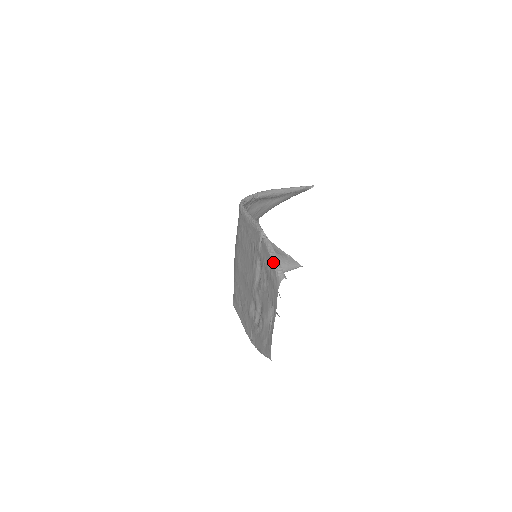
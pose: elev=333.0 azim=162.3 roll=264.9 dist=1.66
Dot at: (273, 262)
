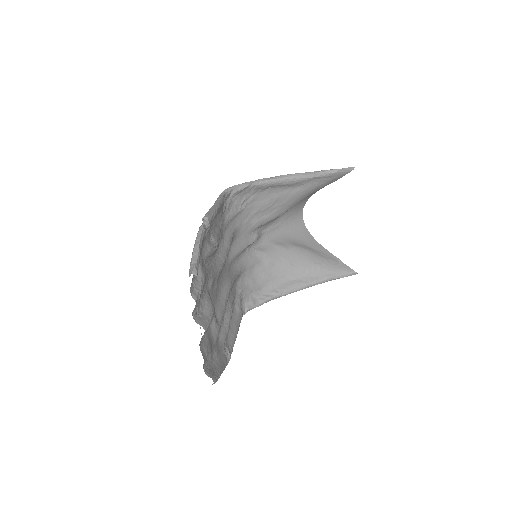
Dot at: (192, 254)
